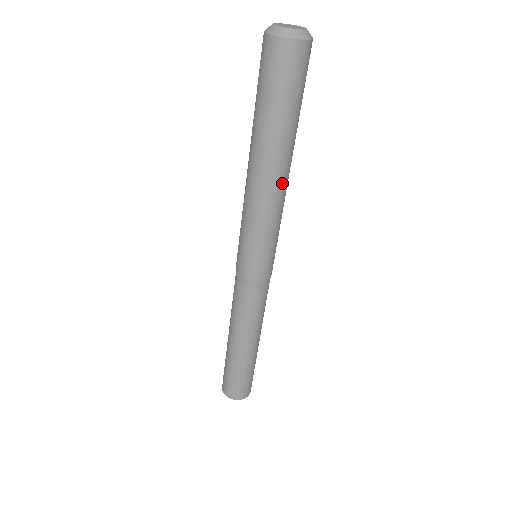
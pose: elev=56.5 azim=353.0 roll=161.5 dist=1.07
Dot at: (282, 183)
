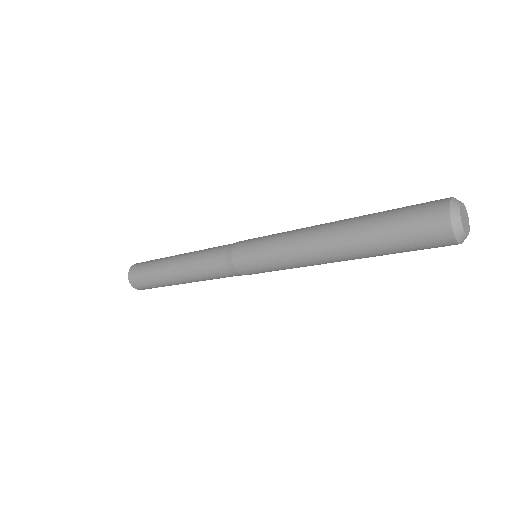
Dot at: occluded
